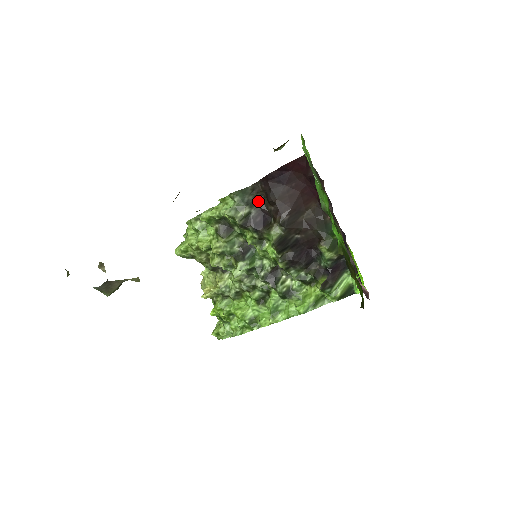
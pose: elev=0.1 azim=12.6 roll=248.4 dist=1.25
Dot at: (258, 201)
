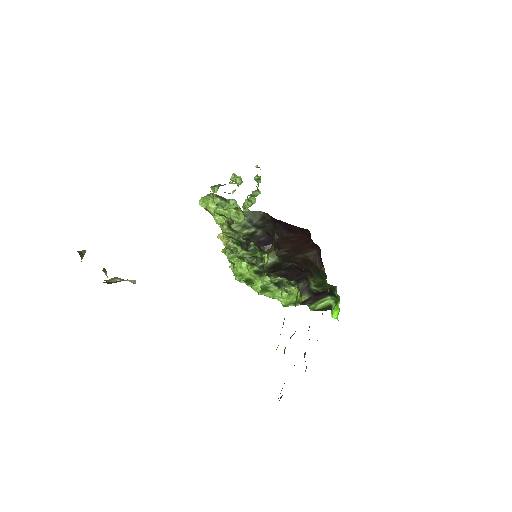
Dot at: (266, 225)
